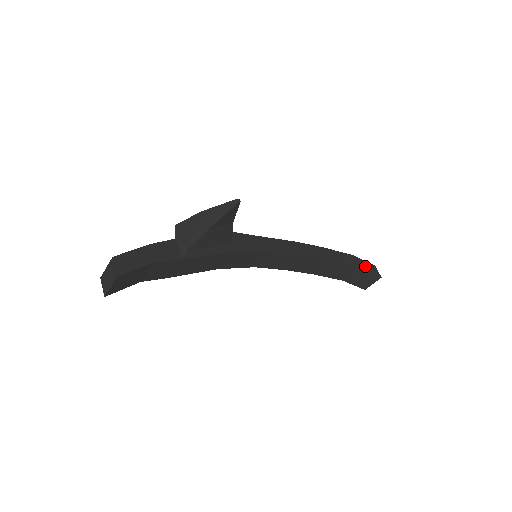
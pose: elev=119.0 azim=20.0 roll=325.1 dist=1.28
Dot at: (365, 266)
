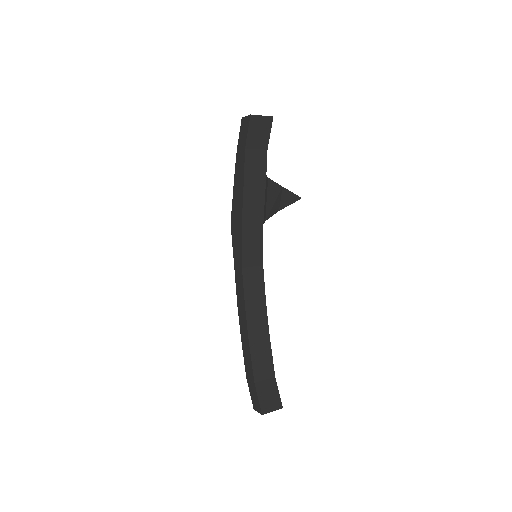
Dot at: occluded
